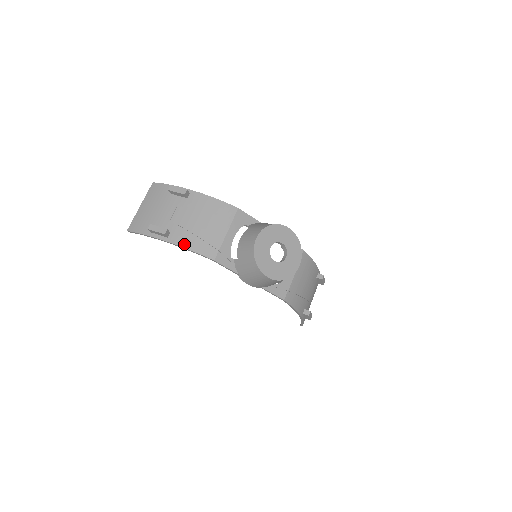
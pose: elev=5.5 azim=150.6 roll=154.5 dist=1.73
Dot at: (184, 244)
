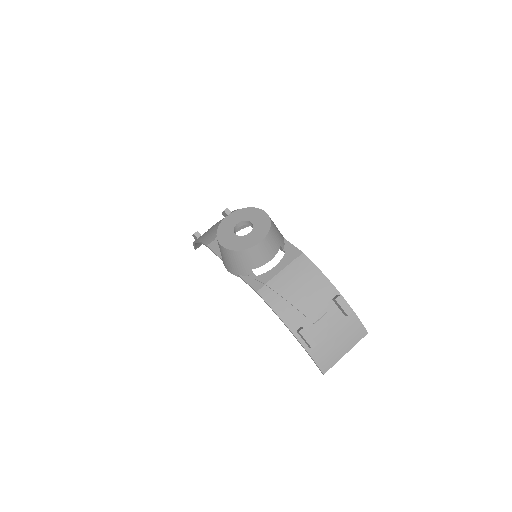
Dot at: (200, 239)
